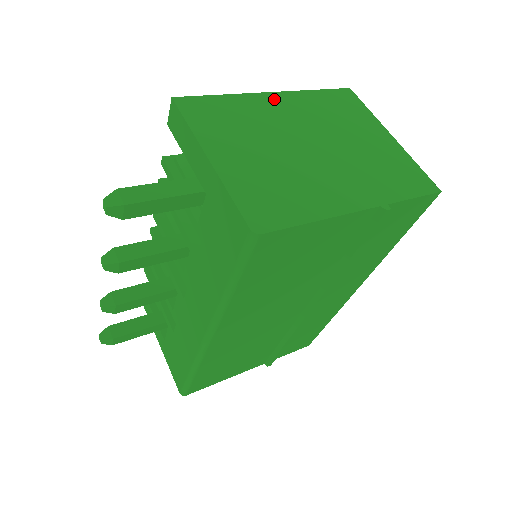
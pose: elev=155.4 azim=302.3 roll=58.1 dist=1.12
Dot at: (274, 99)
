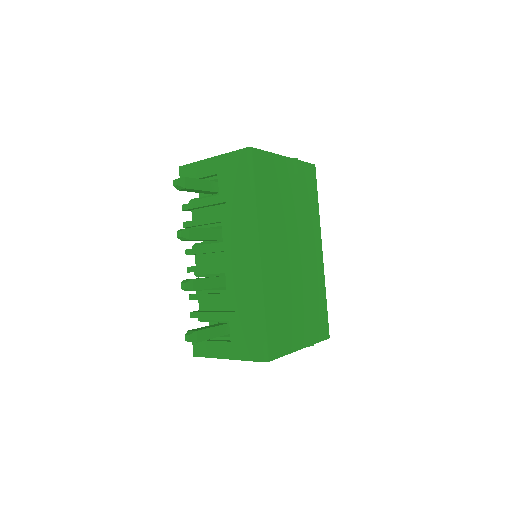
Dot at: occluded
